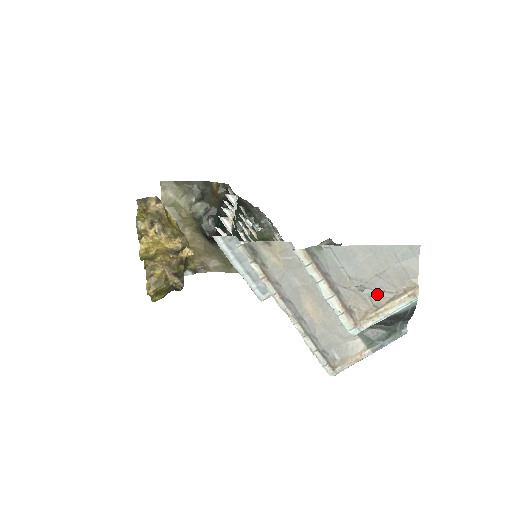
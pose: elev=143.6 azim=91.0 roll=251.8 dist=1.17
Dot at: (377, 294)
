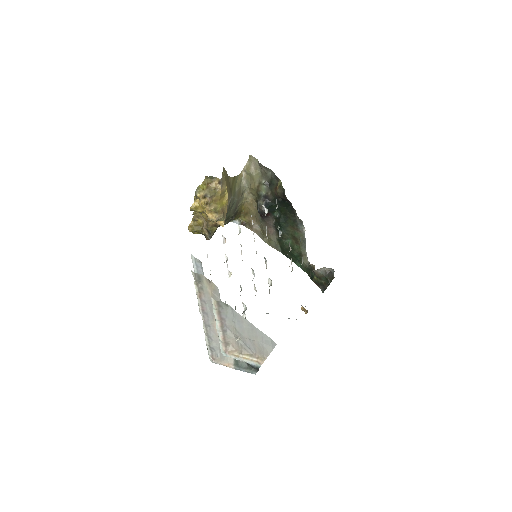
Dot at: (246, 347)
